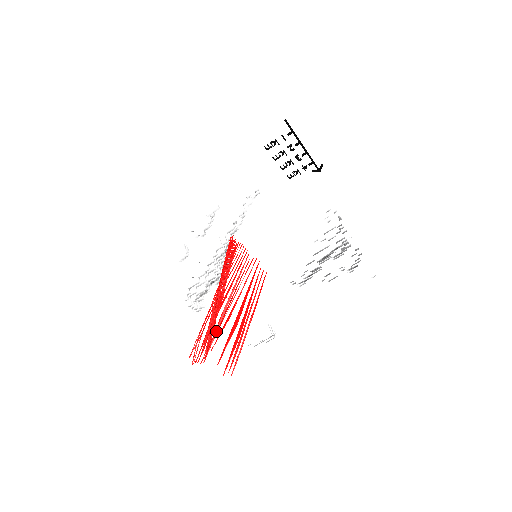
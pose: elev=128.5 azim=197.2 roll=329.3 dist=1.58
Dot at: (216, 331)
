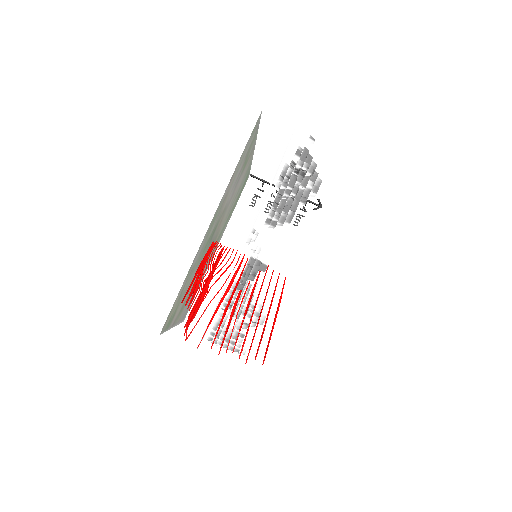
Dot at: (222, 319)
